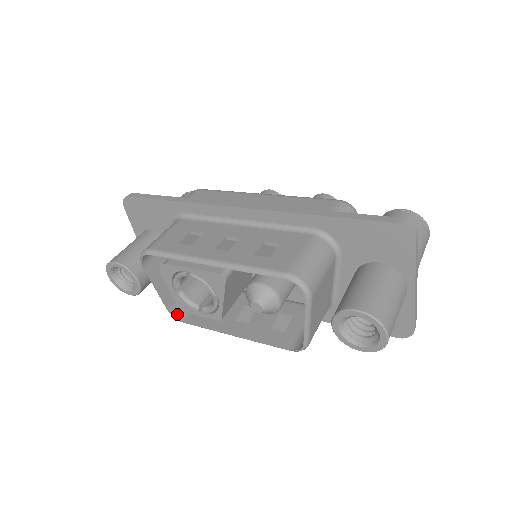
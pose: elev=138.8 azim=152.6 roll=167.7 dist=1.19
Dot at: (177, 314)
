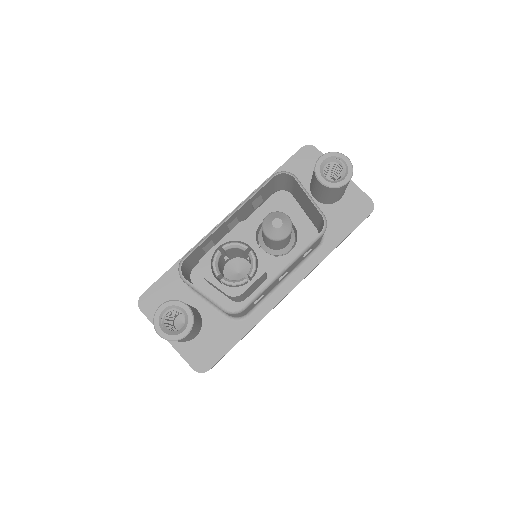
Dot at: (234, 311)
